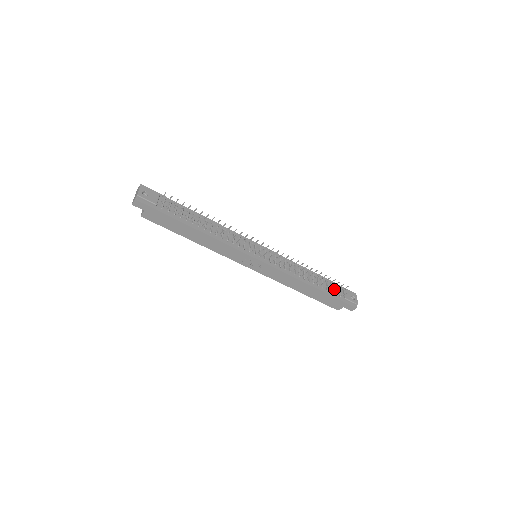
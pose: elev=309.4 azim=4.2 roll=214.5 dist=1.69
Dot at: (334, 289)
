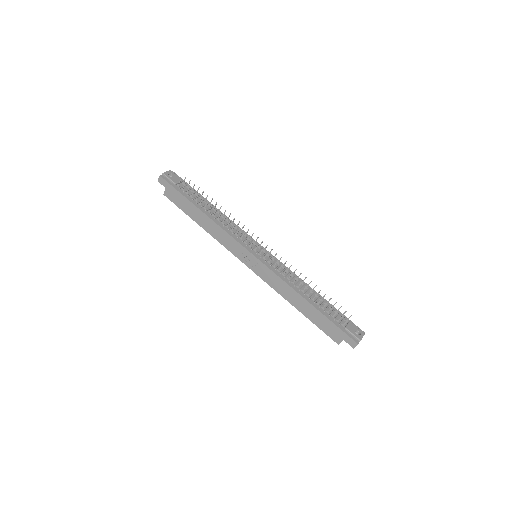
Dot at: (335, 315)
